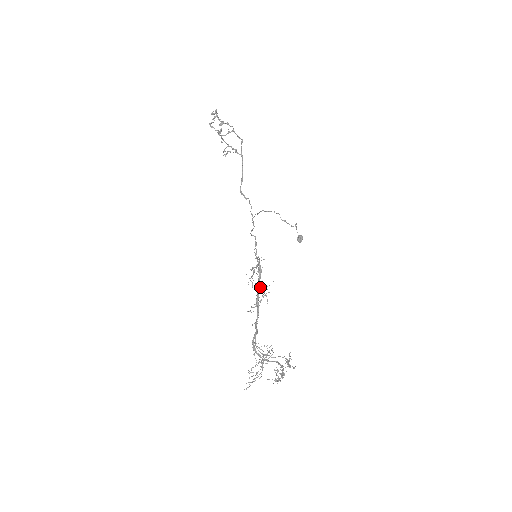
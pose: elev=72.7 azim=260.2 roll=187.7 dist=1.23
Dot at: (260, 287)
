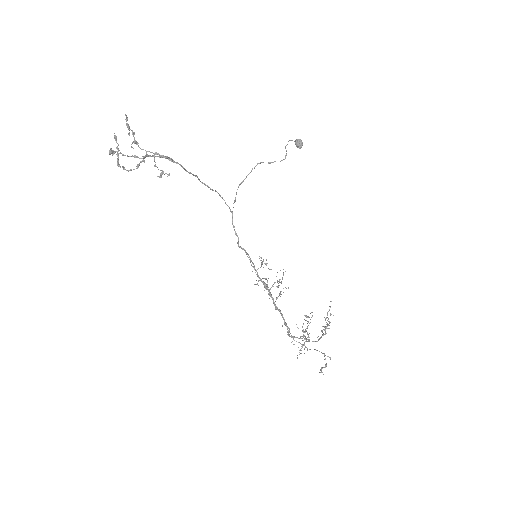
Dot at: occluded
